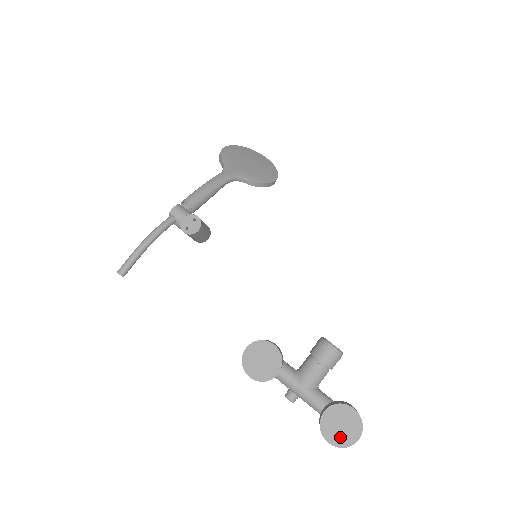
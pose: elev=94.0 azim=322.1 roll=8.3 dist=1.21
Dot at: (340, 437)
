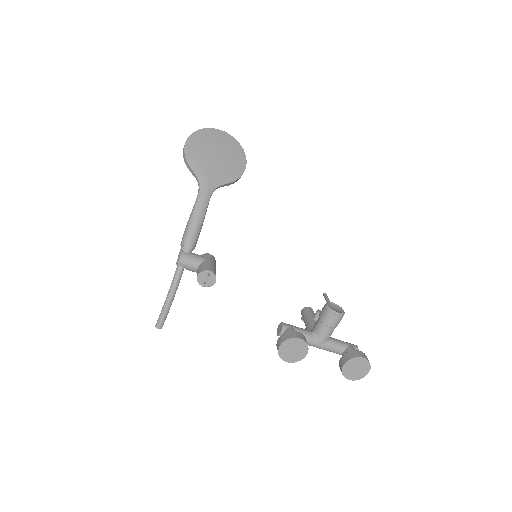
Dot at: (356, 375)
